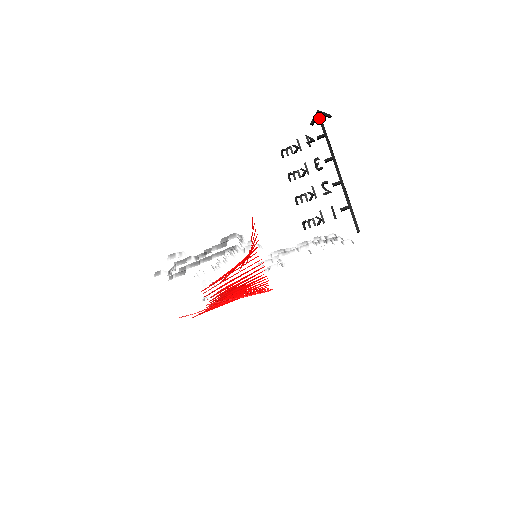
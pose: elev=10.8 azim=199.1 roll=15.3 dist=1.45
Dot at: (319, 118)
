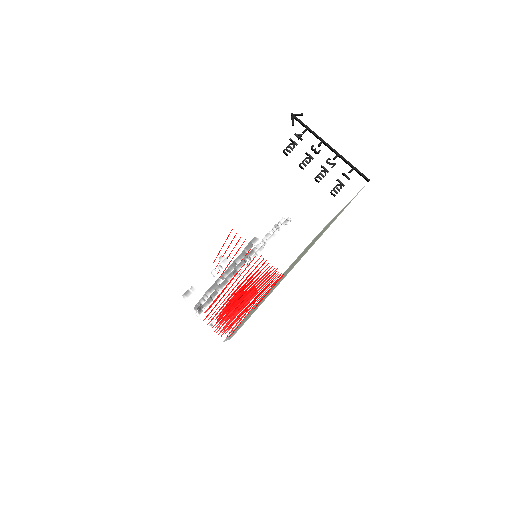
Dot at: (296, 119)
